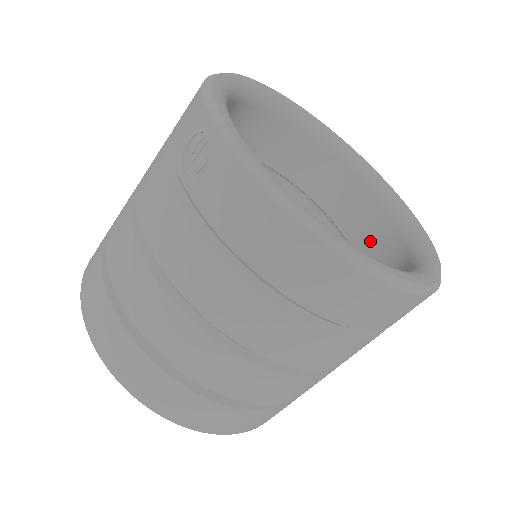
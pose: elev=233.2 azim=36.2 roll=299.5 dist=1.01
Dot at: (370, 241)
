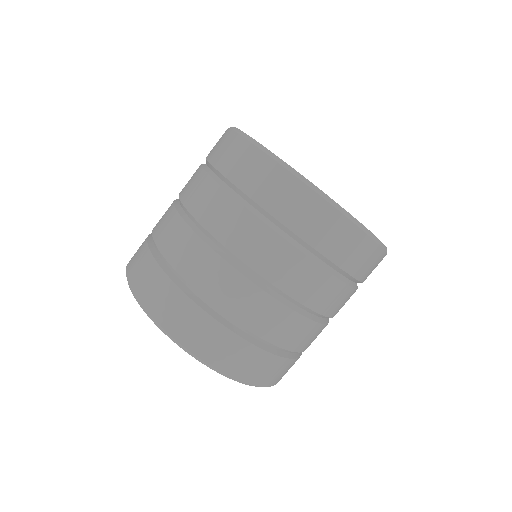
Dot at: occluded
